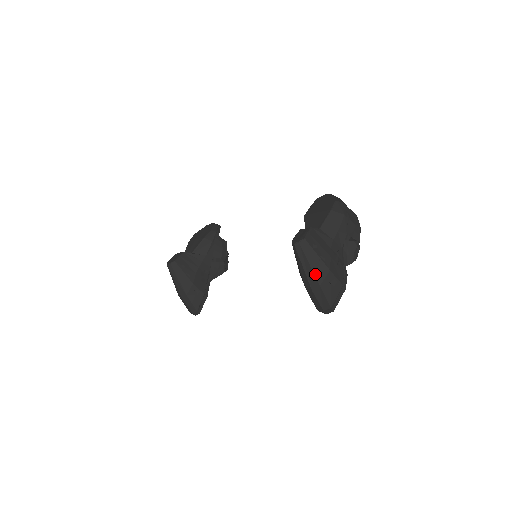
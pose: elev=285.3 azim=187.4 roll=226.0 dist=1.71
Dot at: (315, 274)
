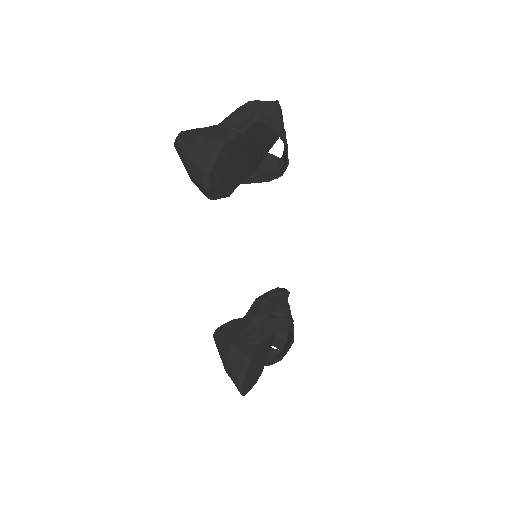
Dot at: (184, 151)
